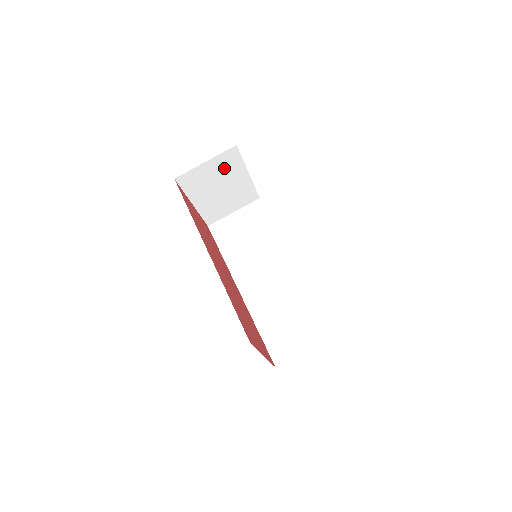
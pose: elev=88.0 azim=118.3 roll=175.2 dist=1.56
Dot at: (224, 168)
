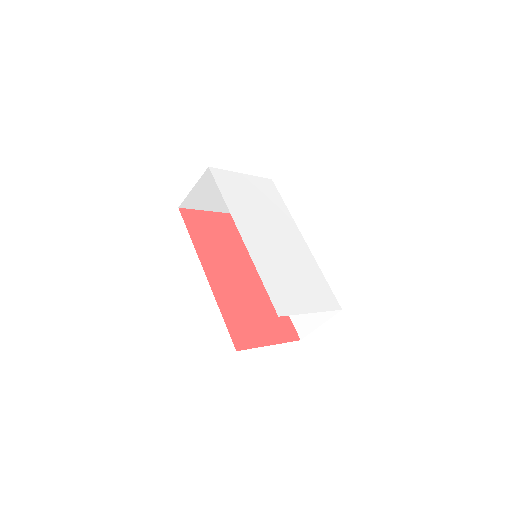
Dot at: (214, 182)
